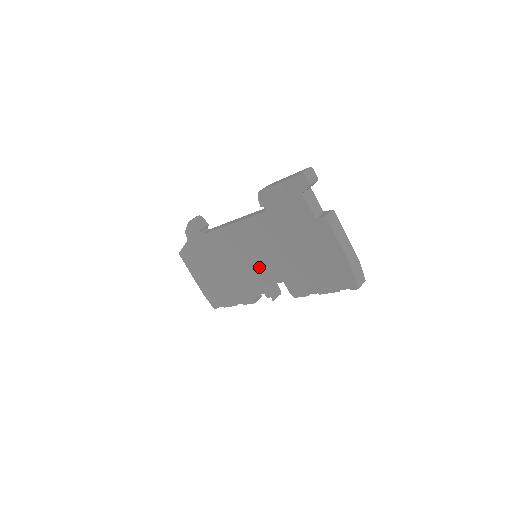
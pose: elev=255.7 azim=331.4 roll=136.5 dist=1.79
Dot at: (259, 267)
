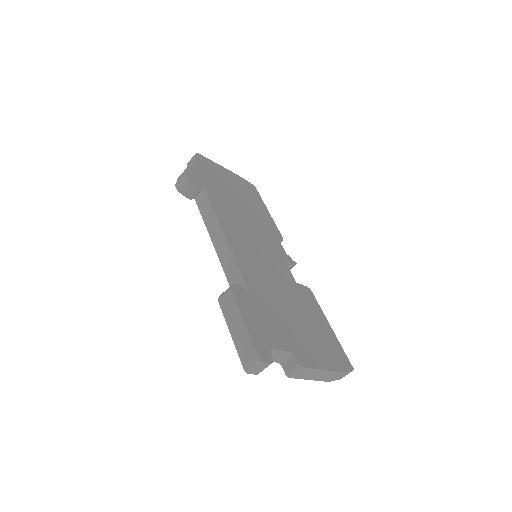
Dot at: occluded
